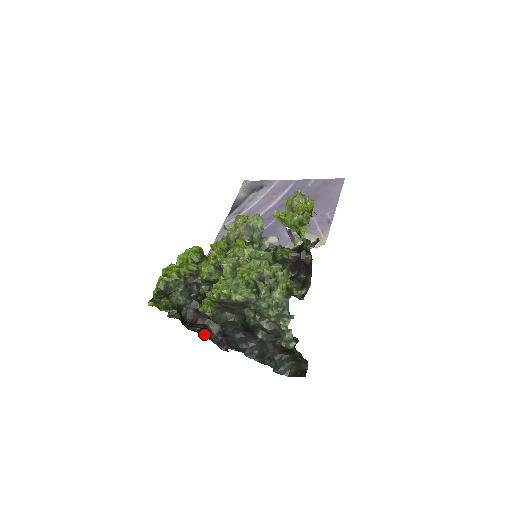
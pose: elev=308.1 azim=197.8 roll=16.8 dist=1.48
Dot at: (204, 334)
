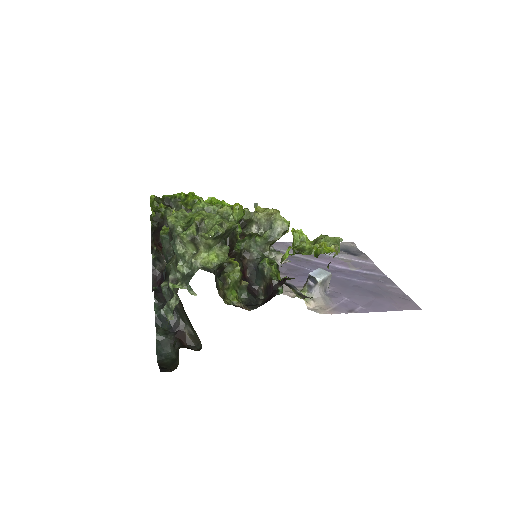
Dot at: (153, 256)
